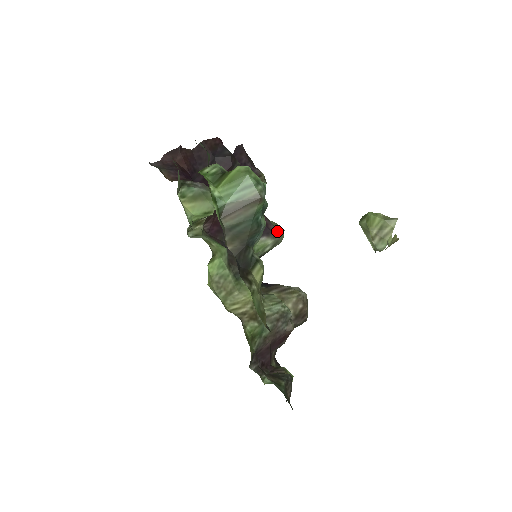
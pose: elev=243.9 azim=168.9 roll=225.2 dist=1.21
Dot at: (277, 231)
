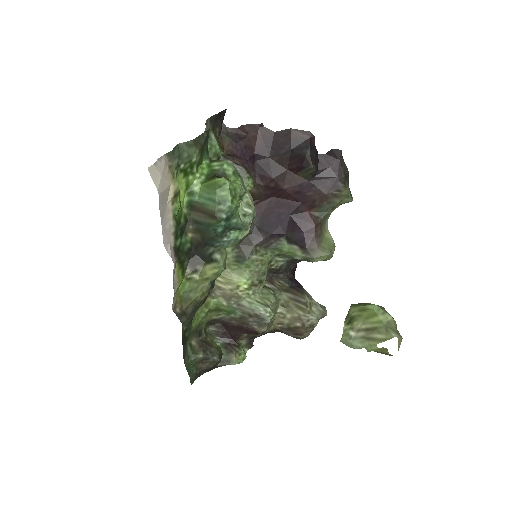
Dot at: (316, 250)
